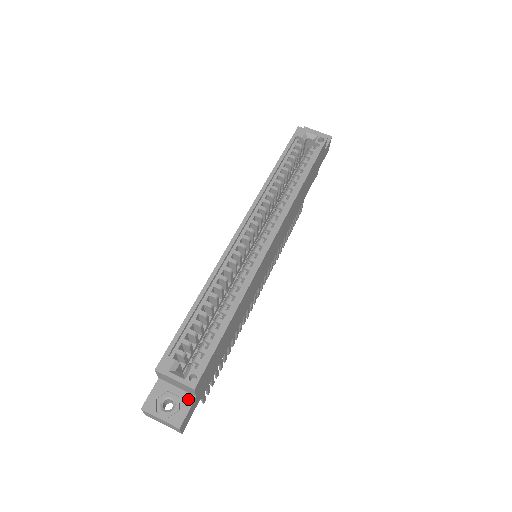
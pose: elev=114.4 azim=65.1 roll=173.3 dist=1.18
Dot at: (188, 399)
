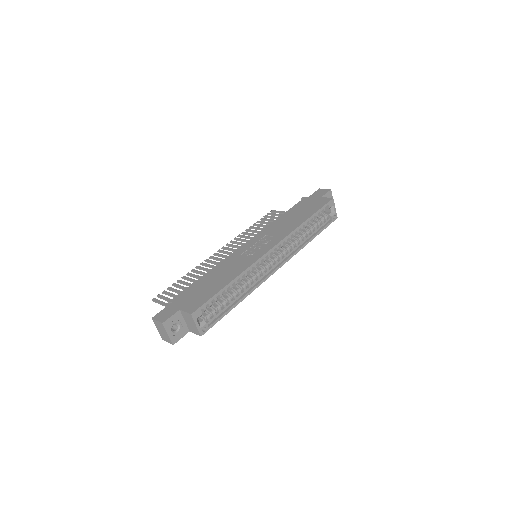
Dot at: (186, 331)
